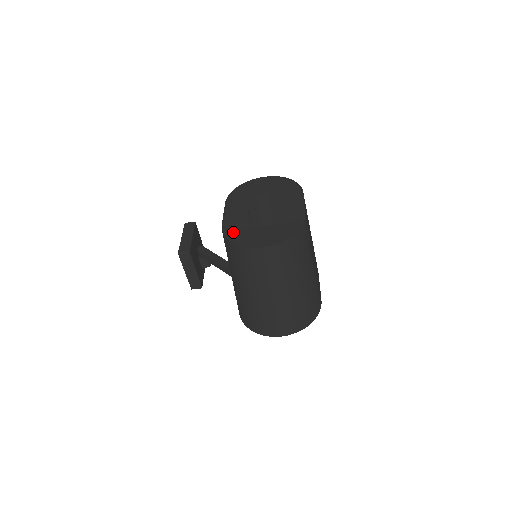
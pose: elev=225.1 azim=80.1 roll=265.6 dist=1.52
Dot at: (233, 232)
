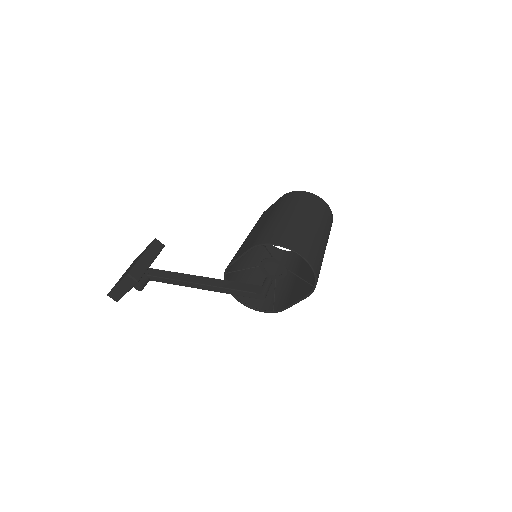
Dot at: occluded
